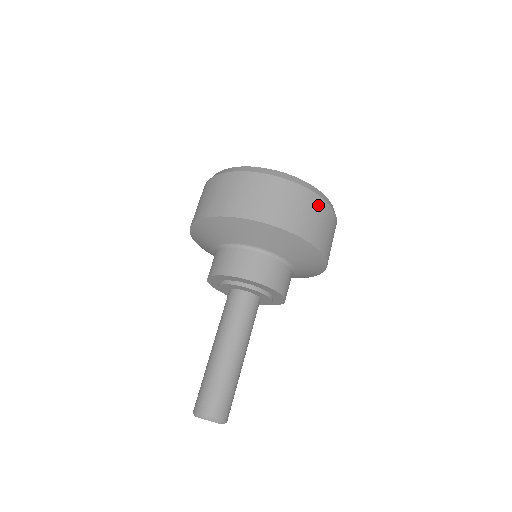
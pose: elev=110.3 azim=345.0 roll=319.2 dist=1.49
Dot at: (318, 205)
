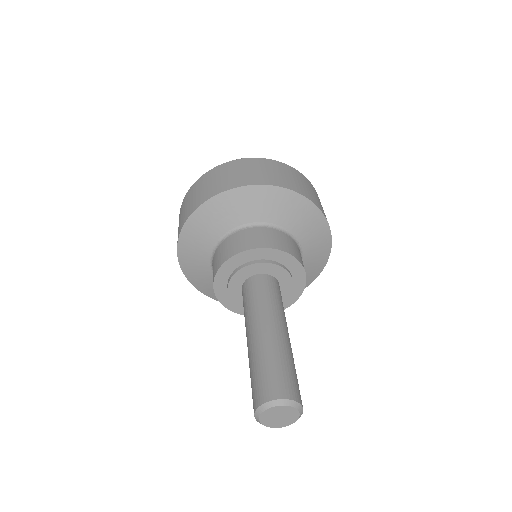
Dot at: (303, 179)
